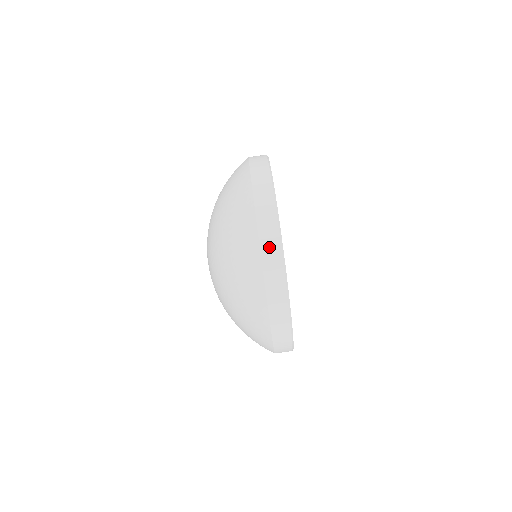
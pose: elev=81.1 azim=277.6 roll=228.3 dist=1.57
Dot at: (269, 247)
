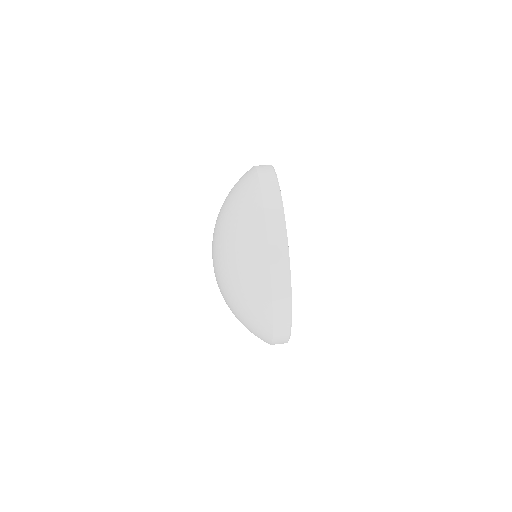
Dot at: (278, 265)
